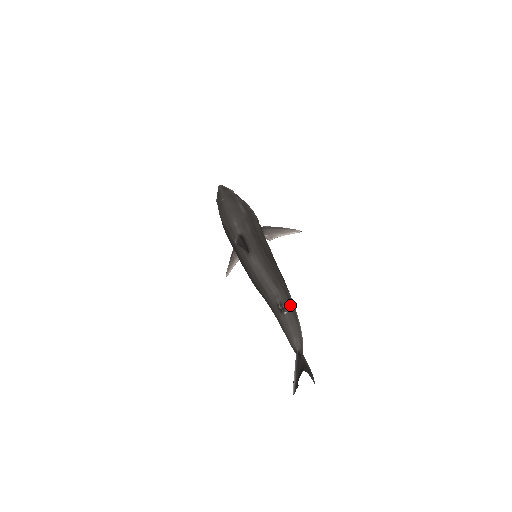
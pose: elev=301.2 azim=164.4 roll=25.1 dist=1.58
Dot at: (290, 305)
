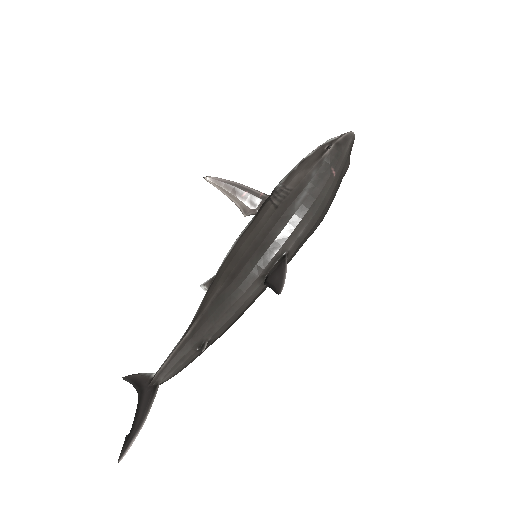
Dot at: occluded
